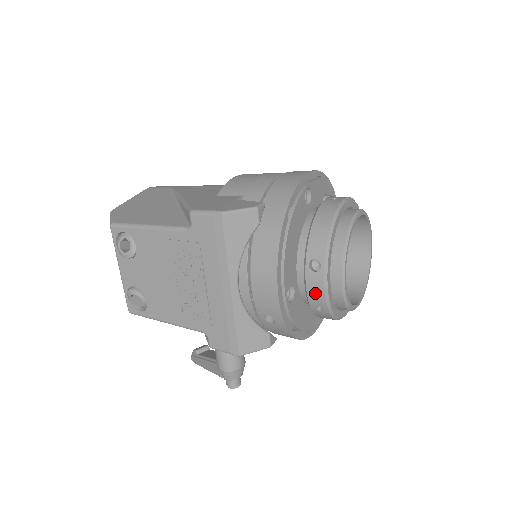
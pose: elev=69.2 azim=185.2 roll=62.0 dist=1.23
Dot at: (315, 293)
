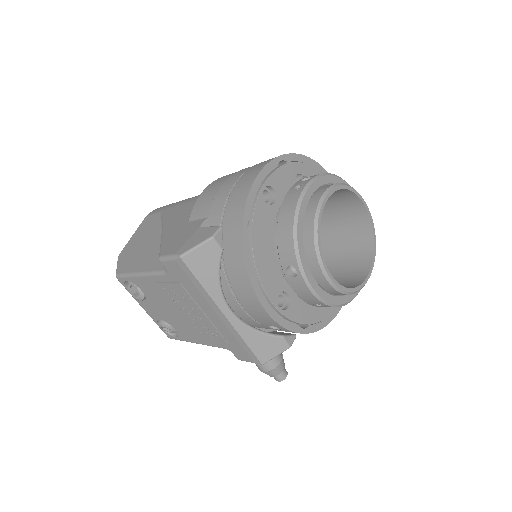
Dot at: (305, 295)
